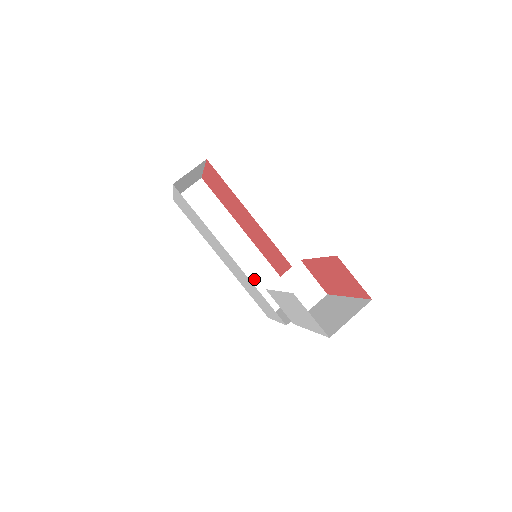
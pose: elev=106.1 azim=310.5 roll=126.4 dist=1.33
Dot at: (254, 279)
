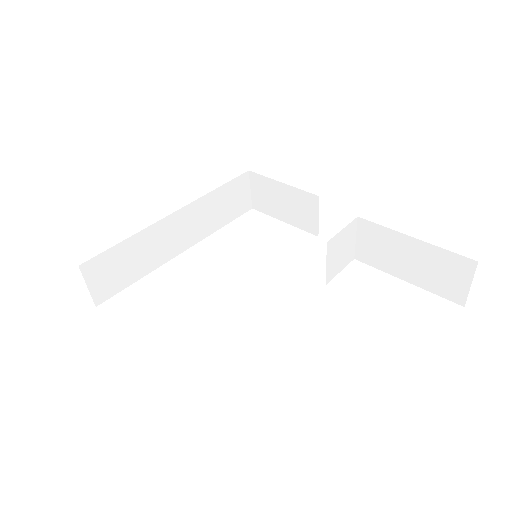
Dot at: (216, 216)
